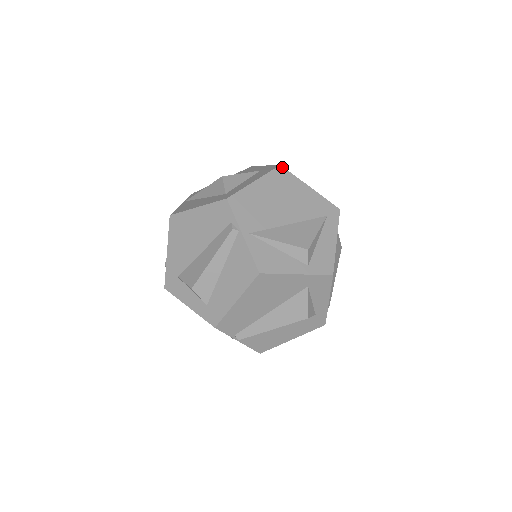
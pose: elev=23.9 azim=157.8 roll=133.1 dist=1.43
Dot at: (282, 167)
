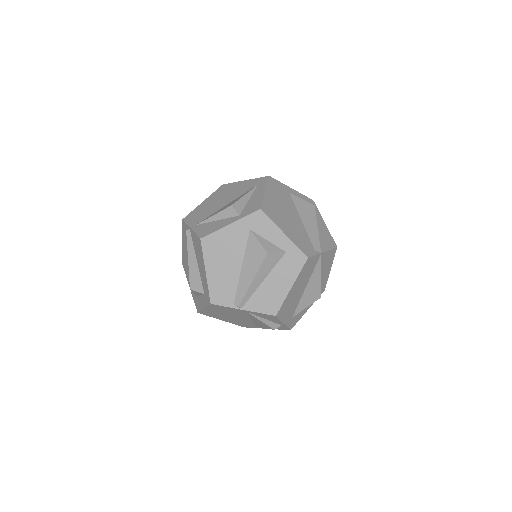
Dot at: (224, 185)
